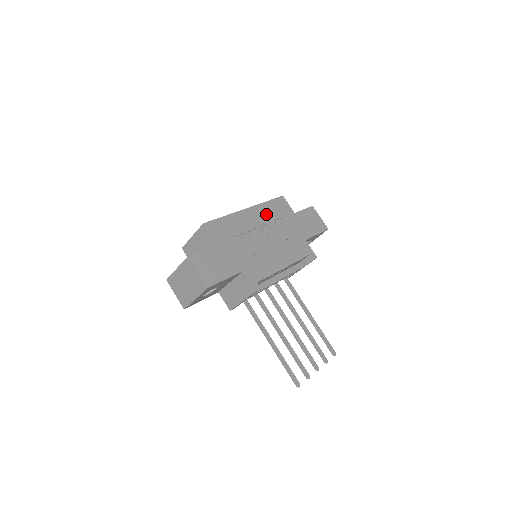
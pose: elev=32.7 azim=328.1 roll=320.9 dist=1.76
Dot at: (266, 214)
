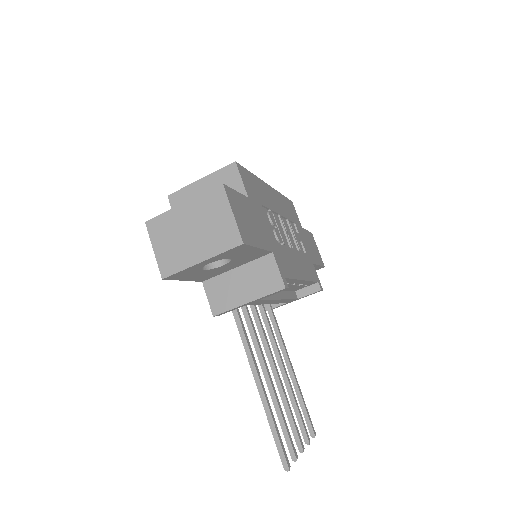
Dot at: (283, 207)
